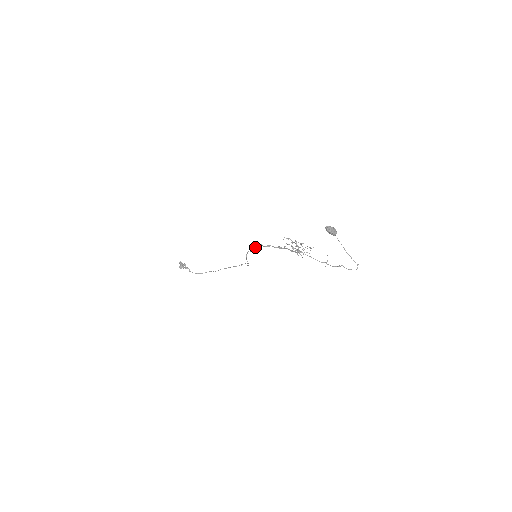
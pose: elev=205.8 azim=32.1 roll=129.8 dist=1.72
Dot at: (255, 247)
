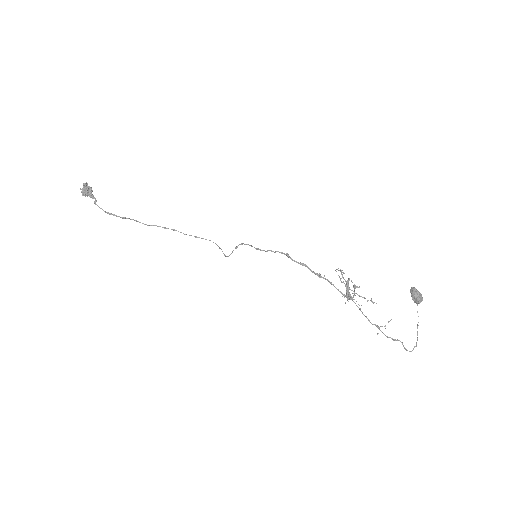
Dot at: (273, 251)
